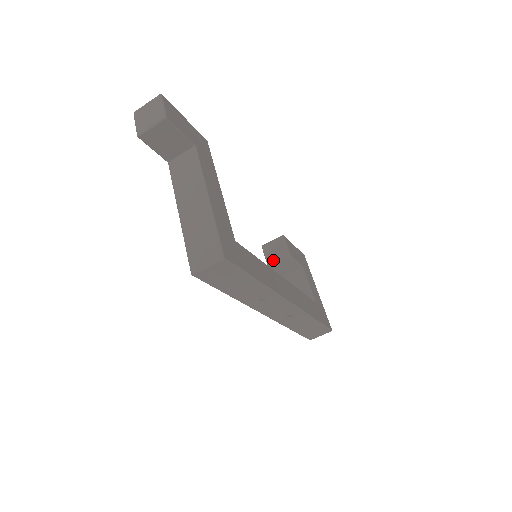
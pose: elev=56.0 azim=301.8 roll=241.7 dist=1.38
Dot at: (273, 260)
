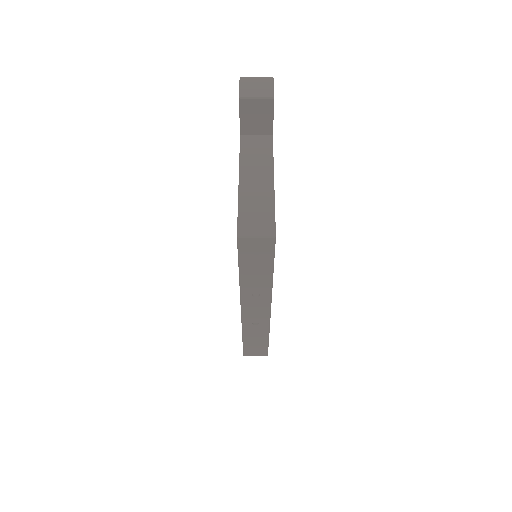
Dot at: occluded
